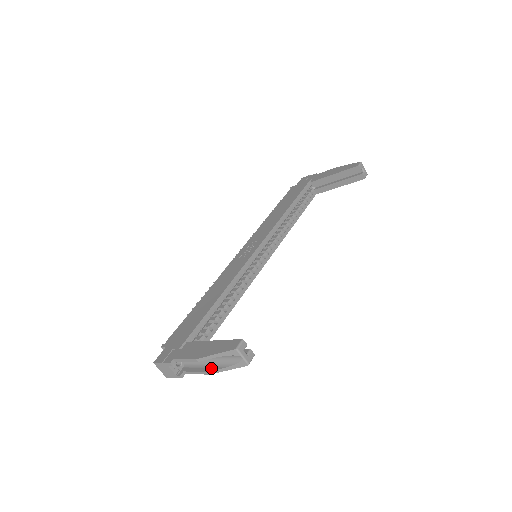
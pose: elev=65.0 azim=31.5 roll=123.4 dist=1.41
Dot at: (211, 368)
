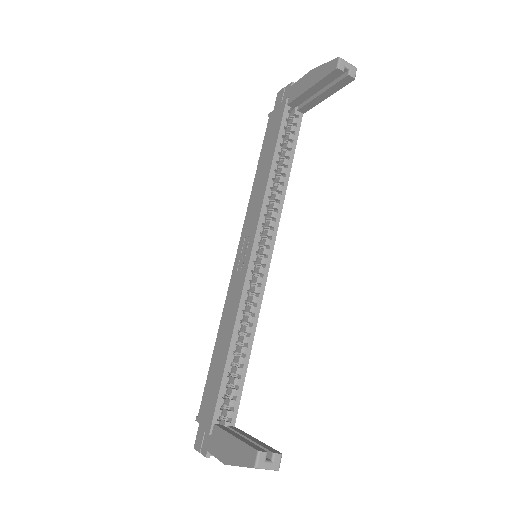
Dot at: occluded
